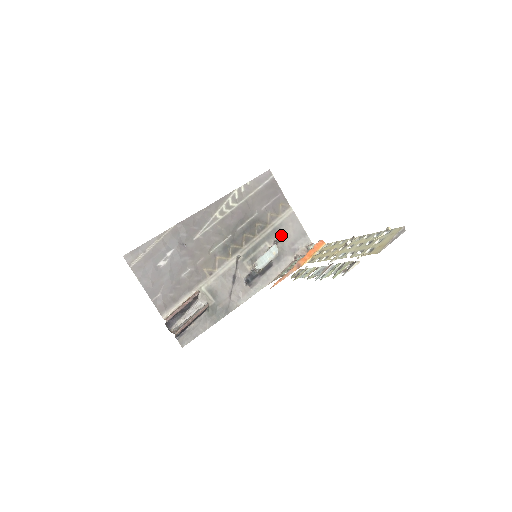
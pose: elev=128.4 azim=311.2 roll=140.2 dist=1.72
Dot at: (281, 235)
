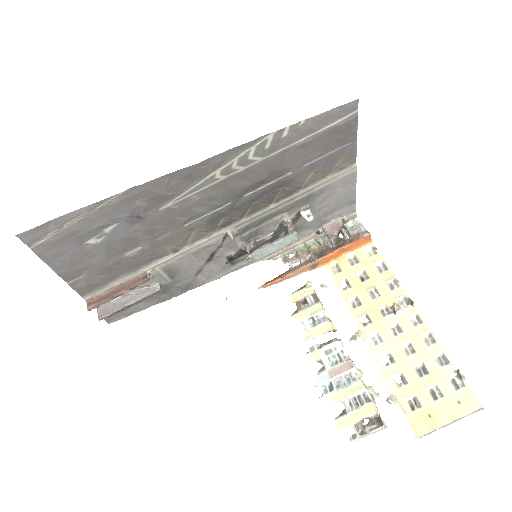
Dot at: (314, 204)
